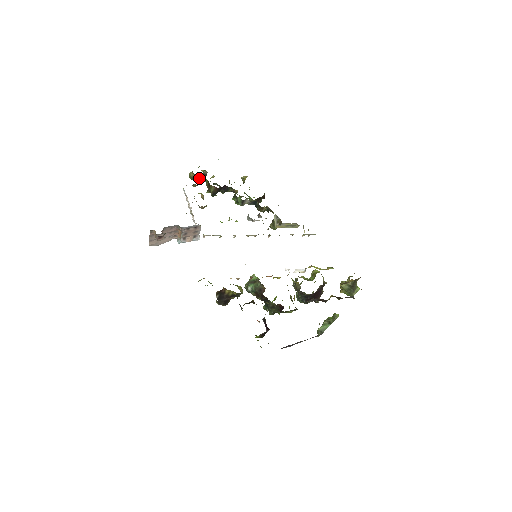
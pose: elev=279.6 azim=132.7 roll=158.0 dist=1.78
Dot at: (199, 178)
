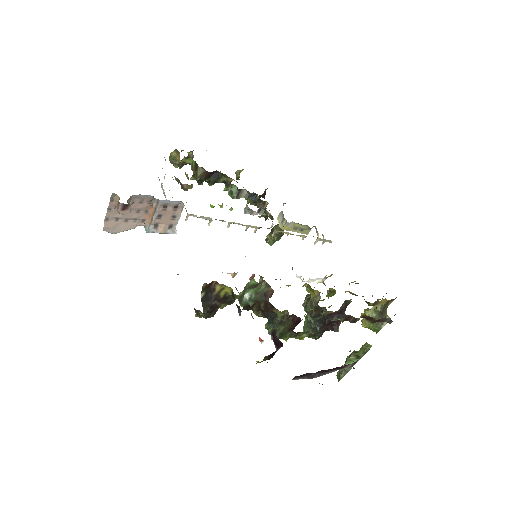
Dot at: (184, 157)
